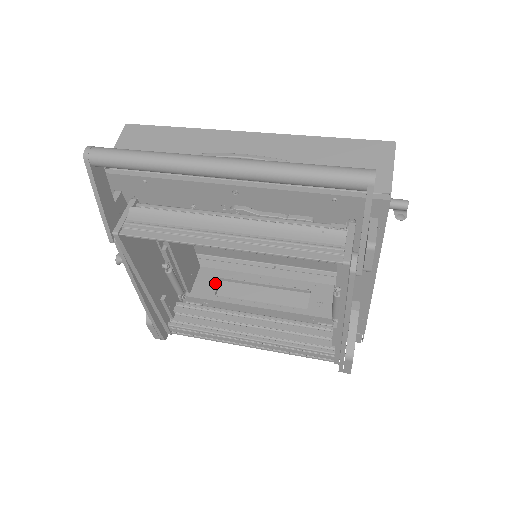
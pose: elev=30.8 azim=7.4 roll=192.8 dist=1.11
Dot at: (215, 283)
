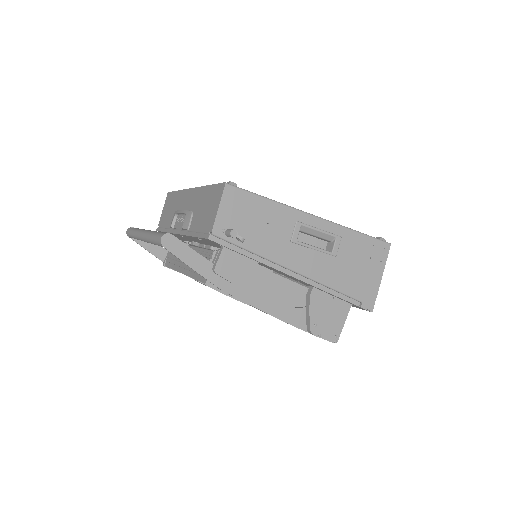
Dot at: occluded
